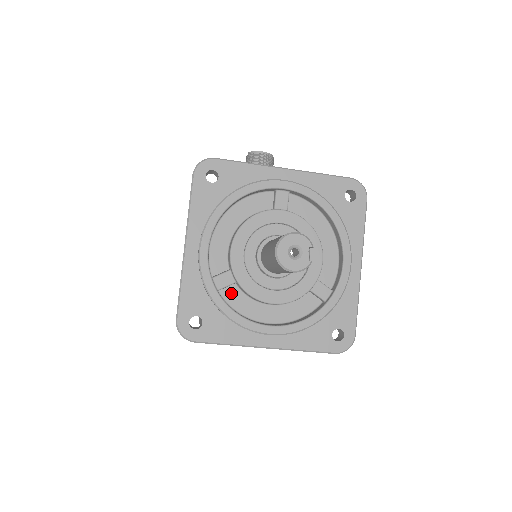
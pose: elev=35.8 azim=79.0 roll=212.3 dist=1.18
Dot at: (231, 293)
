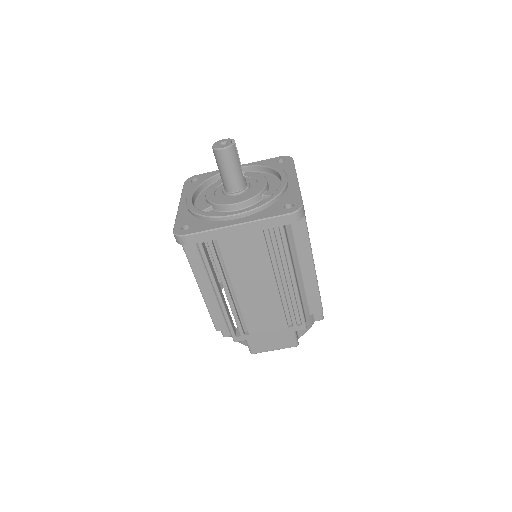
Dot at: occluded
